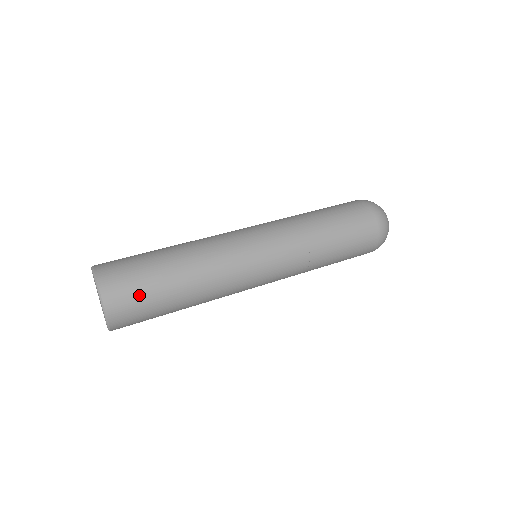
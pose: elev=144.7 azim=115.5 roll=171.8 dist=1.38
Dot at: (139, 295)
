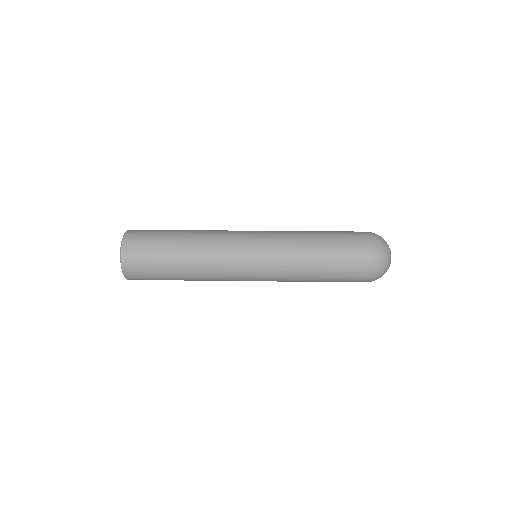
Dot at: (147, 246)
